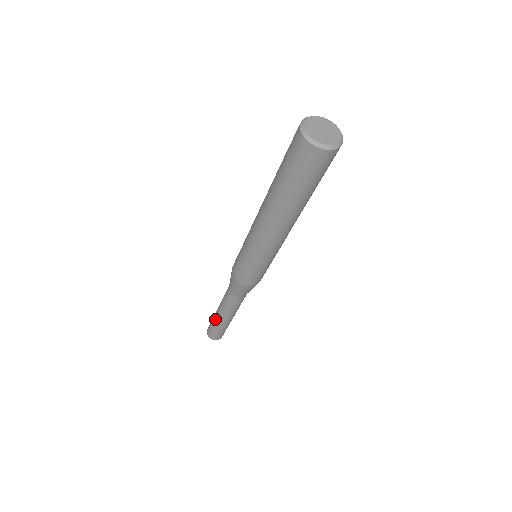
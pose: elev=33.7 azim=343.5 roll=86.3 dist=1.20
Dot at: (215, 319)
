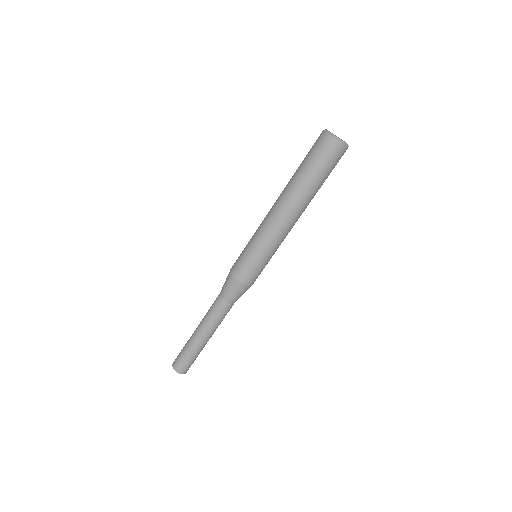
Dot at: (191, 336)
